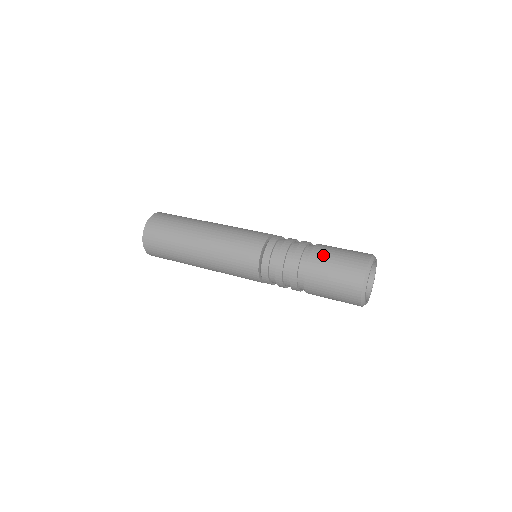
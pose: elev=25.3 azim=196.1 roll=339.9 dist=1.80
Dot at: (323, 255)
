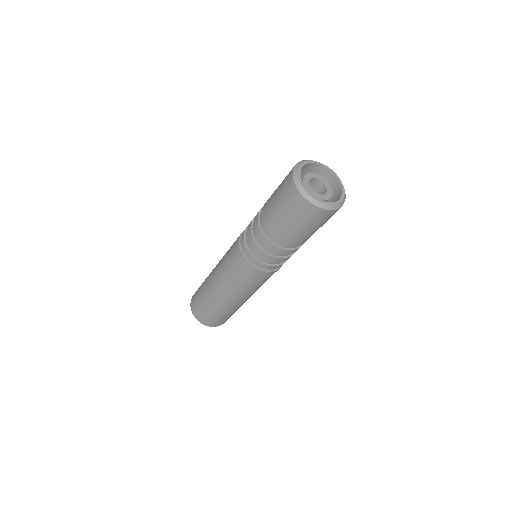
Dot at: (268, 204)
